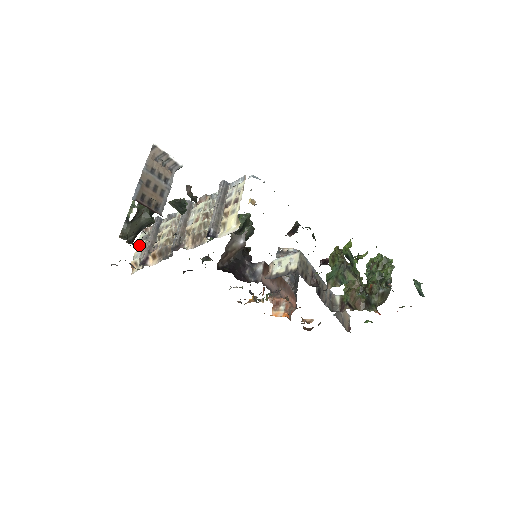
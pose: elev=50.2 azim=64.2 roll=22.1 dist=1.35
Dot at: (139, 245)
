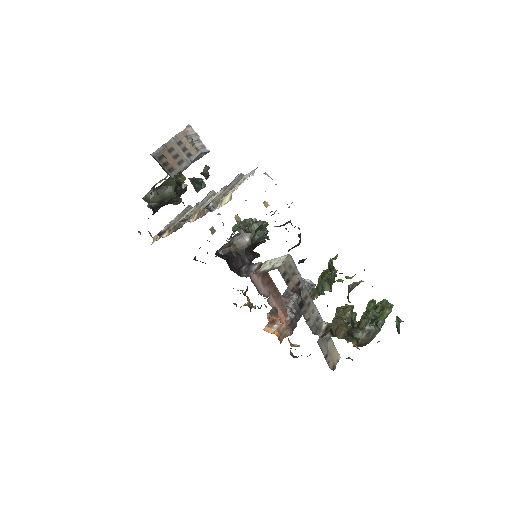
Dot at: occluded
